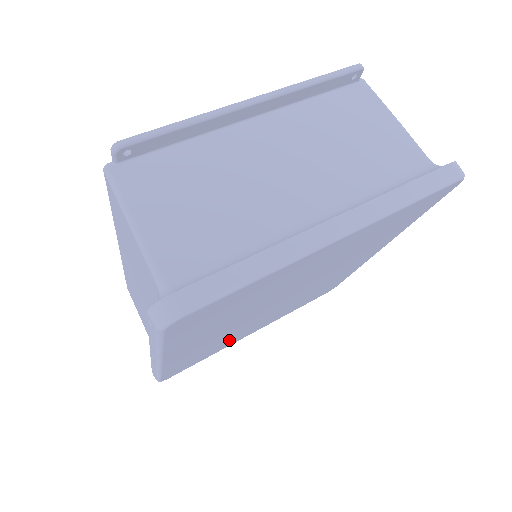
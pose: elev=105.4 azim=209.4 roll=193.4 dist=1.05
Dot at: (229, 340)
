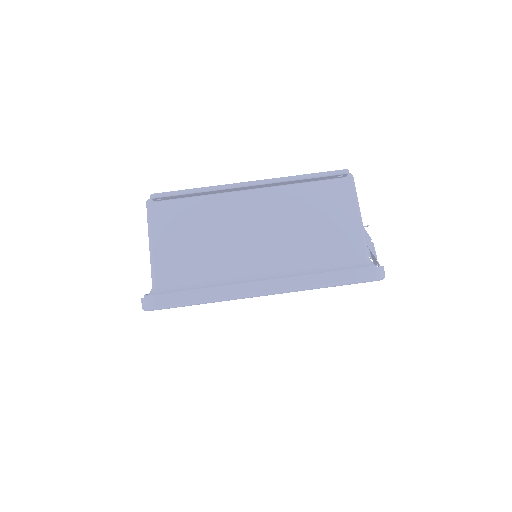
Dot at: occluded
